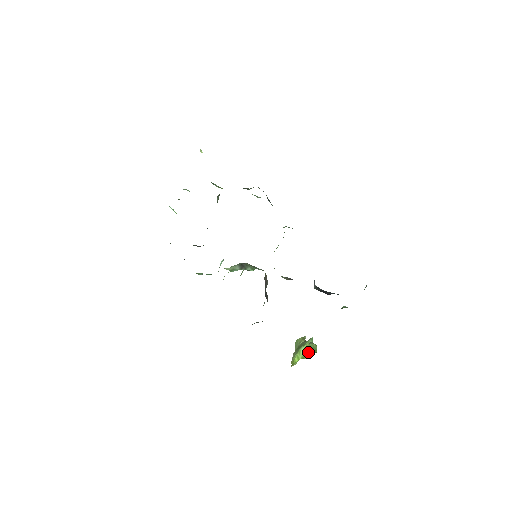
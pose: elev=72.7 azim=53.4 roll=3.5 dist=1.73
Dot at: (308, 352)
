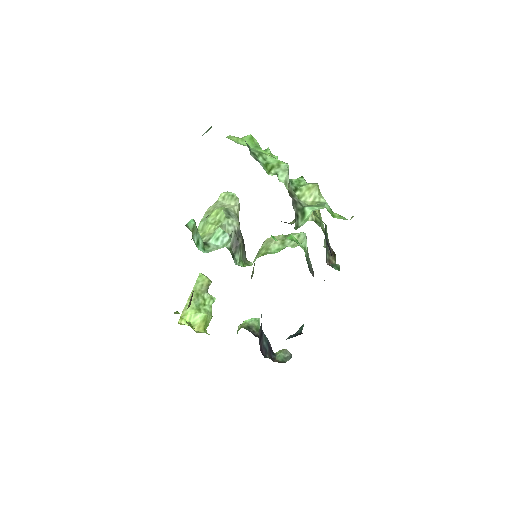
Dot at: (201, 324)
